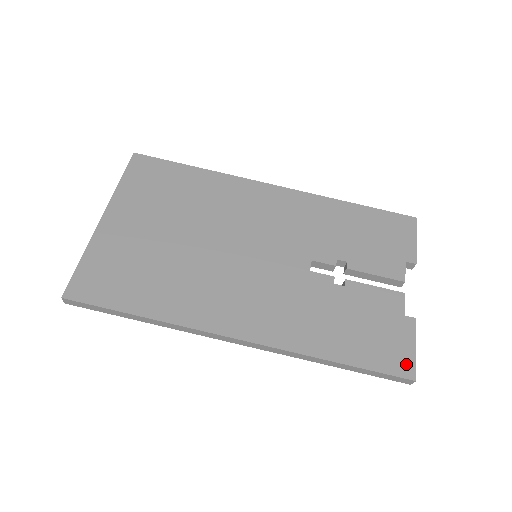
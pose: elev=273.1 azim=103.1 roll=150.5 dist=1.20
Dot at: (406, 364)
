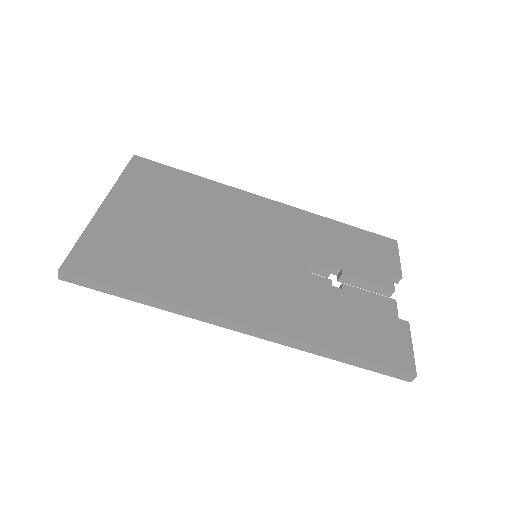
Dot at: (406, 360)
